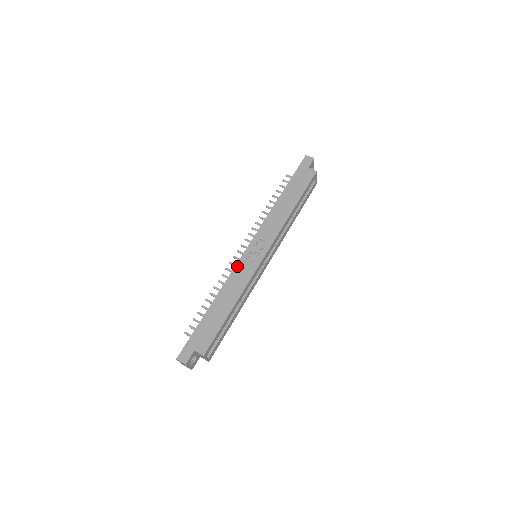
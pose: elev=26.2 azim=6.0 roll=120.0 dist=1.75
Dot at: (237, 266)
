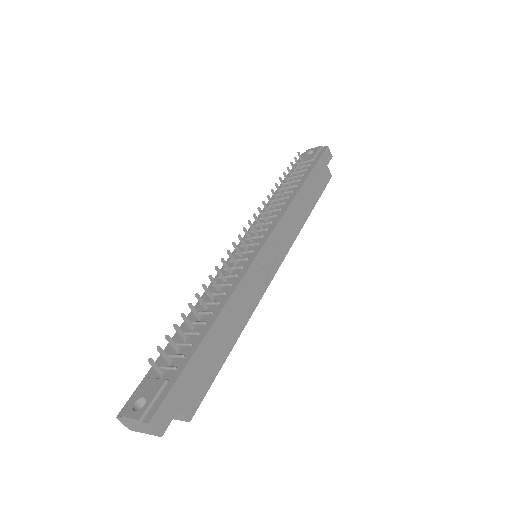
Dot at: (251, 269)
